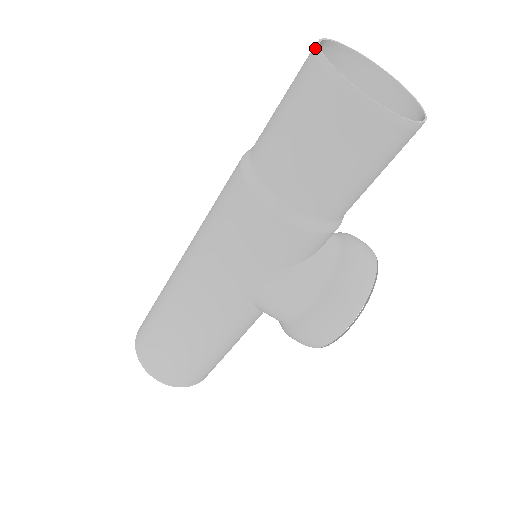
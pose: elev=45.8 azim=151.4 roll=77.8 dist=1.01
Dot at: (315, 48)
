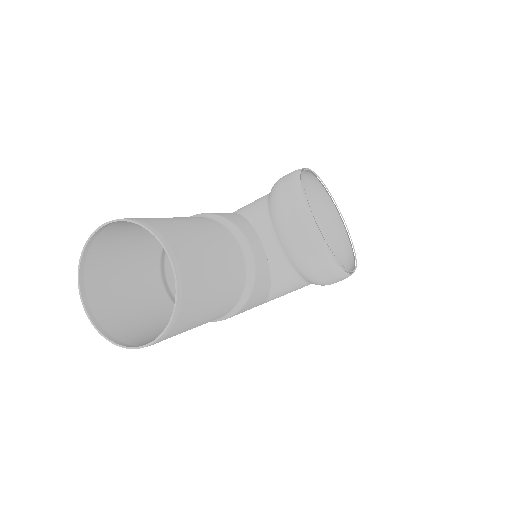
Dot at: (89, 316)
